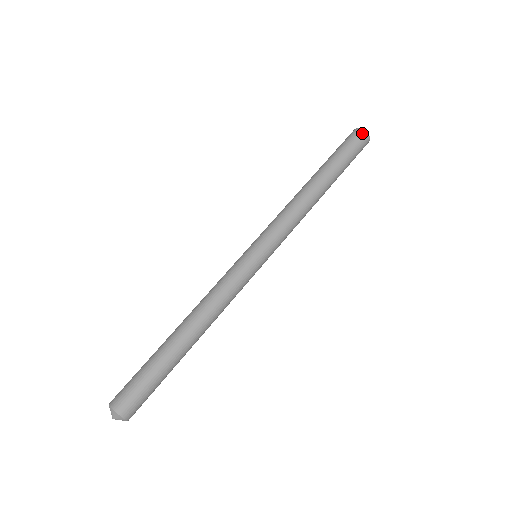
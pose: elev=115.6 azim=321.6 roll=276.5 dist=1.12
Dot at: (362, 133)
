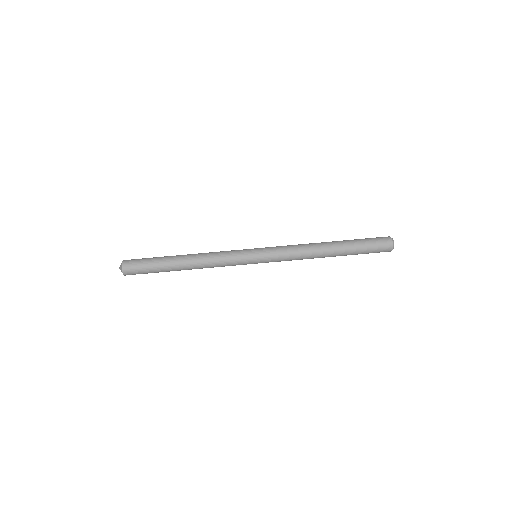
Dot at: (389, 246)
